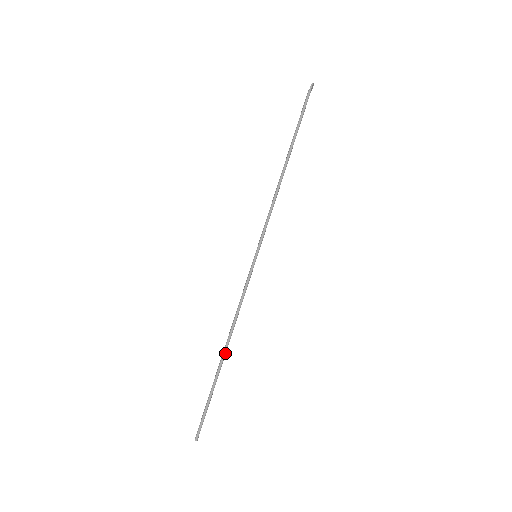
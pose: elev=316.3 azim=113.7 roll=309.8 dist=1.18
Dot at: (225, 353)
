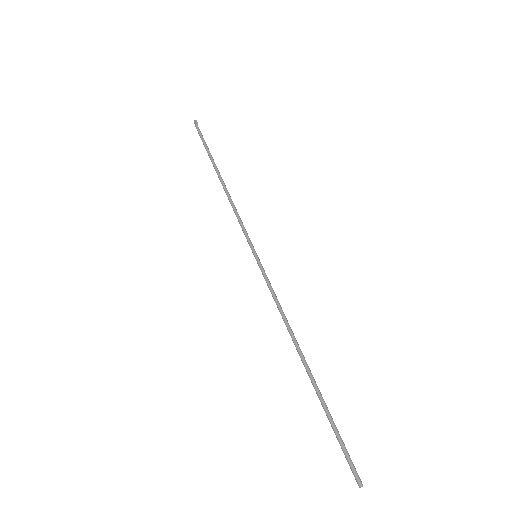
Dot at: occluded
